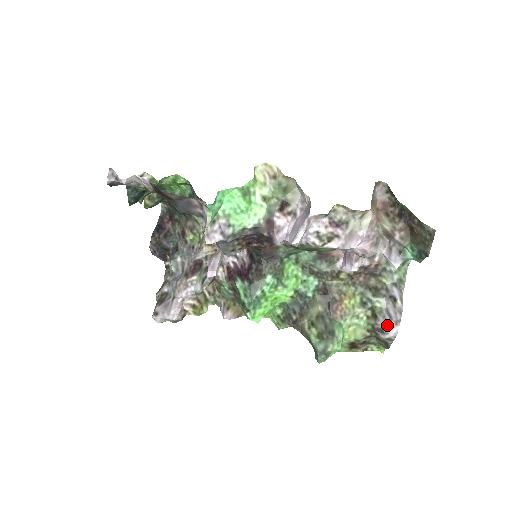
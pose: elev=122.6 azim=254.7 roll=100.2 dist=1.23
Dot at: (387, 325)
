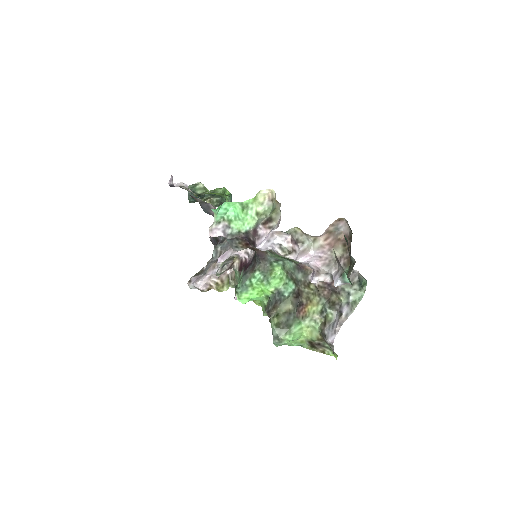
Dot at: (329, 332)
